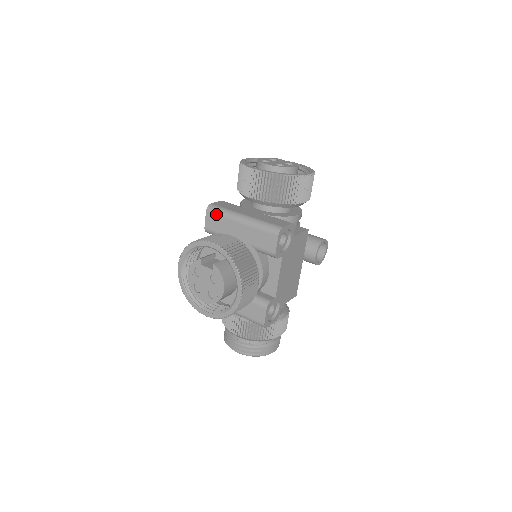
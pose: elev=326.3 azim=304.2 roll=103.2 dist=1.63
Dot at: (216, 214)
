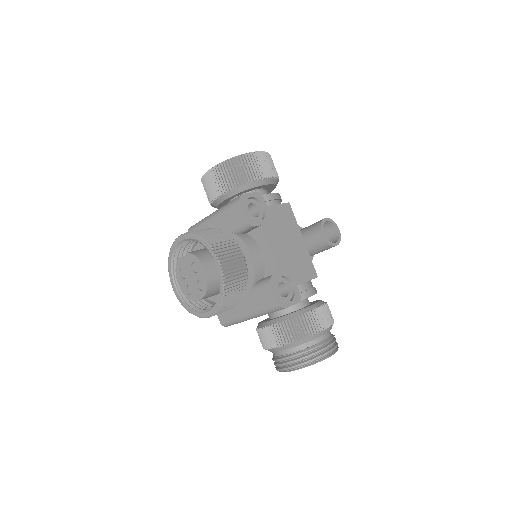
Dot at: (195, 229)
